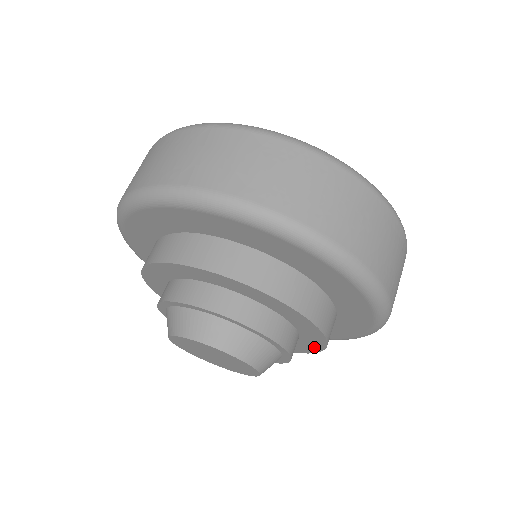
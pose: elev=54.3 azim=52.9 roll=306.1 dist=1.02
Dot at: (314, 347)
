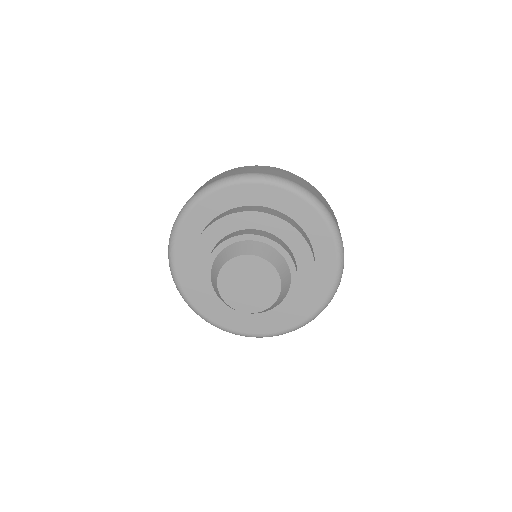
Dot at: (308, 262)
